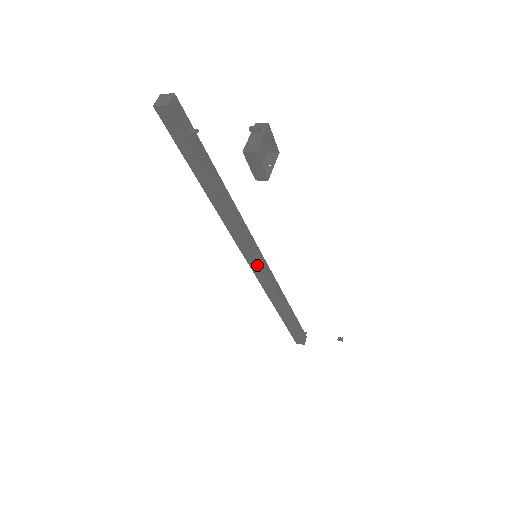
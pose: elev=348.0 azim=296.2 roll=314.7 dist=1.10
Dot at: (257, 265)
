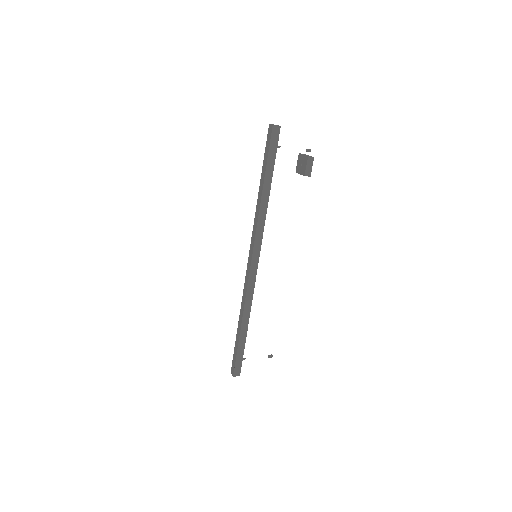
Dot at: (257, 262)
